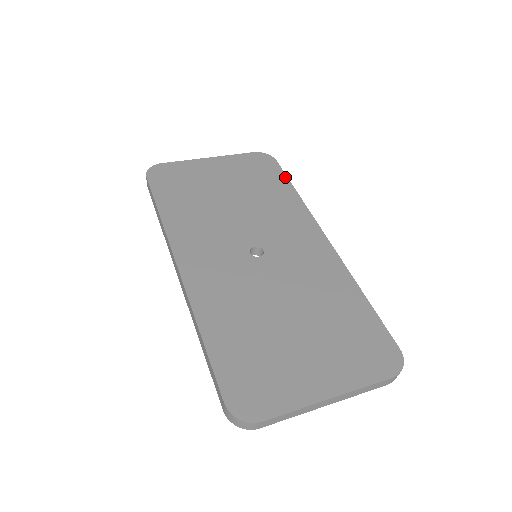
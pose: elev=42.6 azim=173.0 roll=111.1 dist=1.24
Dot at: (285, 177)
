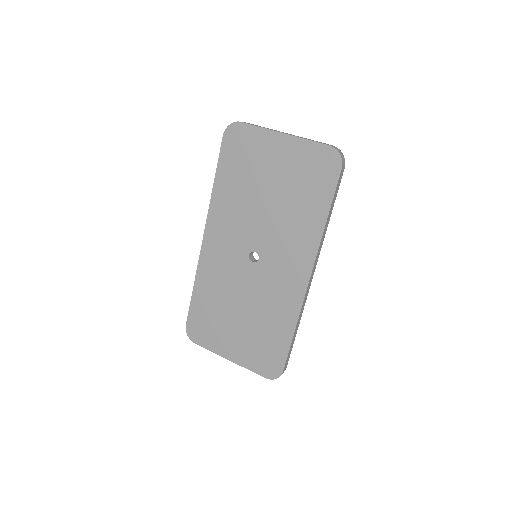
Dot at: (331, 197)
